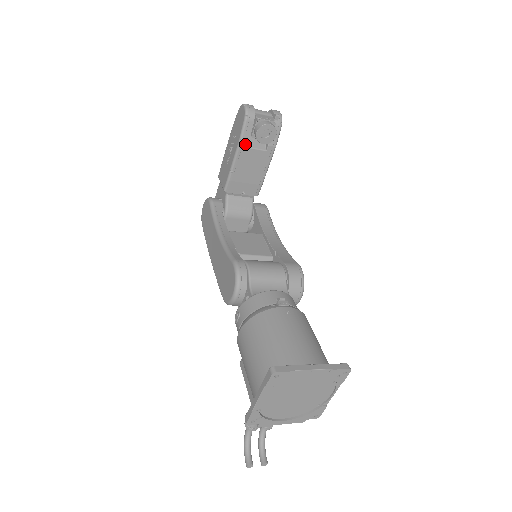
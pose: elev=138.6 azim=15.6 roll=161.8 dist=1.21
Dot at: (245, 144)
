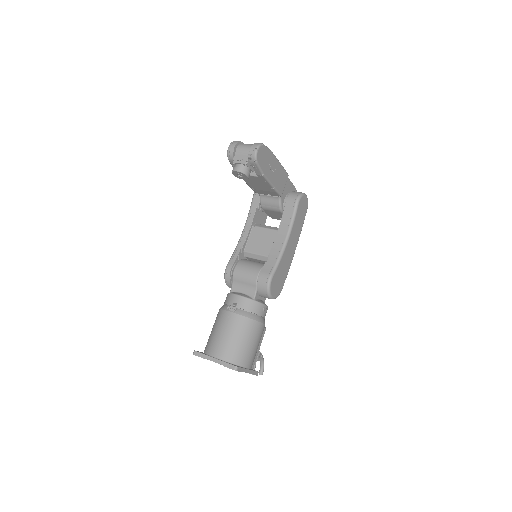
Dot at: occluded
